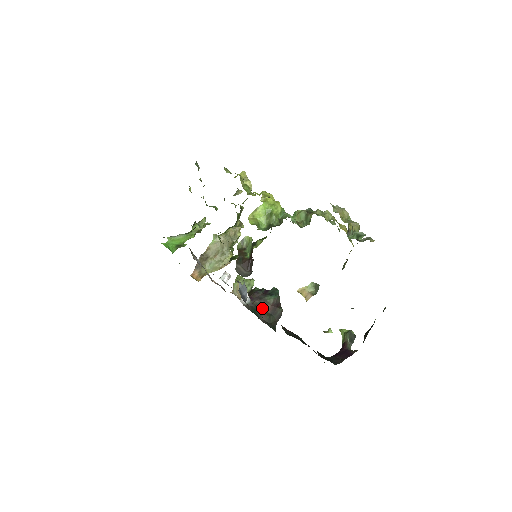
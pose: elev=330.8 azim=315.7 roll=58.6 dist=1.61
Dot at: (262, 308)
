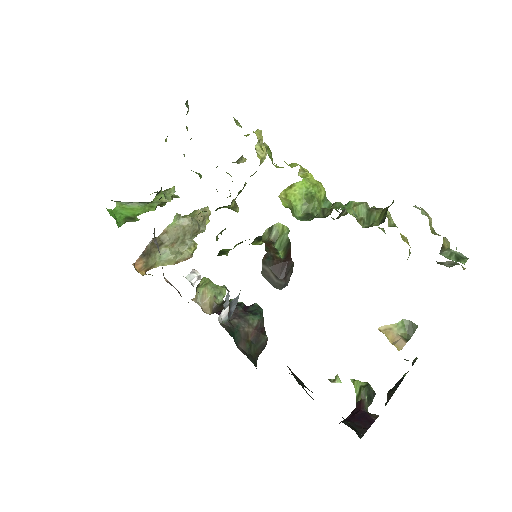
Dot at: (242, 331)
